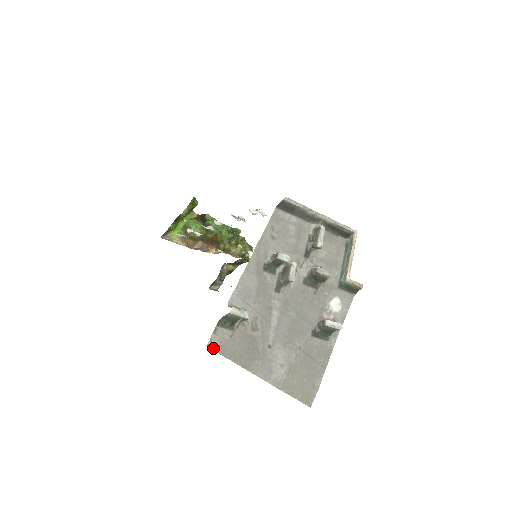
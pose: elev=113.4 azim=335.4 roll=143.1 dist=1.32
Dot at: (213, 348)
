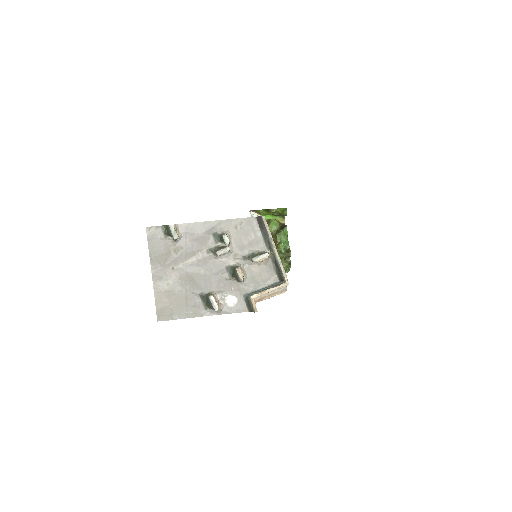
Dot at: (148, 232)
